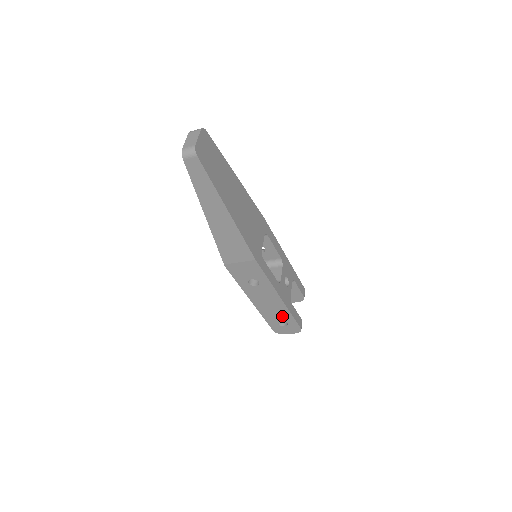
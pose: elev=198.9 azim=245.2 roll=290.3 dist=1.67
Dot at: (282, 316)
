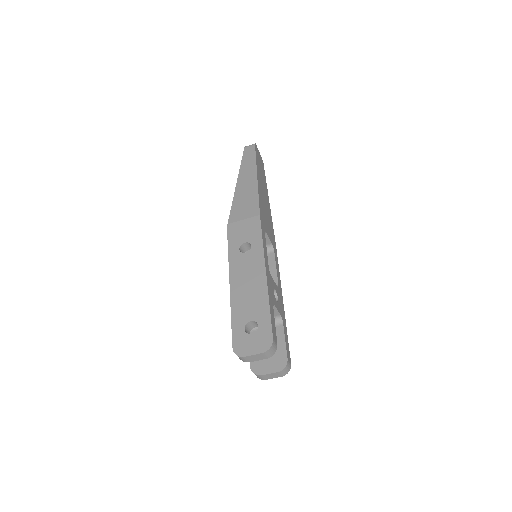
Dot at: (256, 310)
